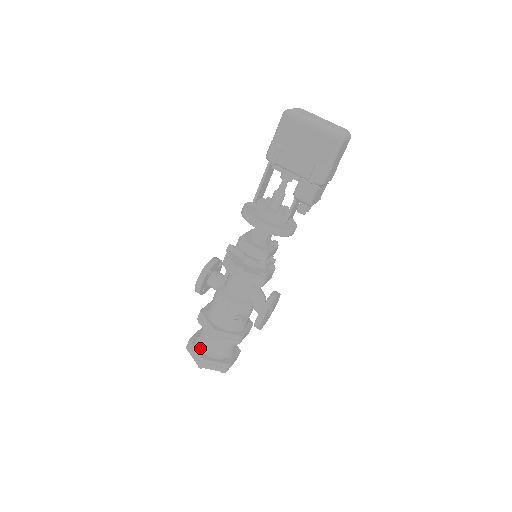
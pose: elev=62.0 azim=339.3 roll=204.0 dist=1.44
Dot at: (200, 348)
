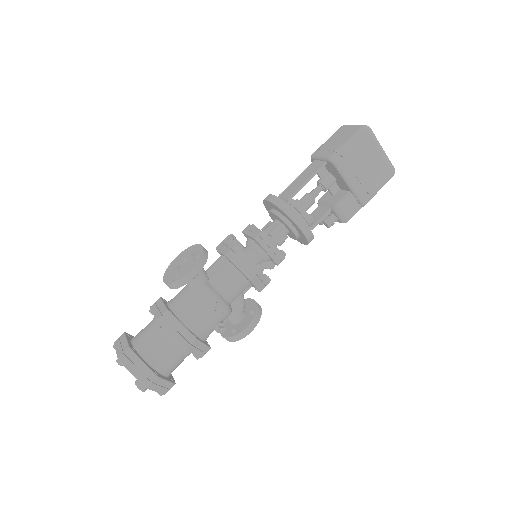
Dot at: (148, 361)
